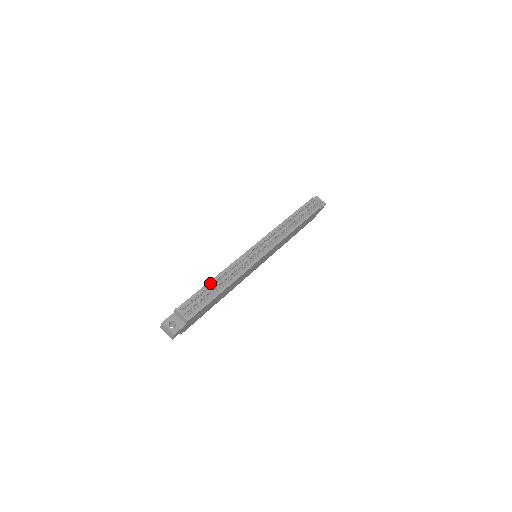
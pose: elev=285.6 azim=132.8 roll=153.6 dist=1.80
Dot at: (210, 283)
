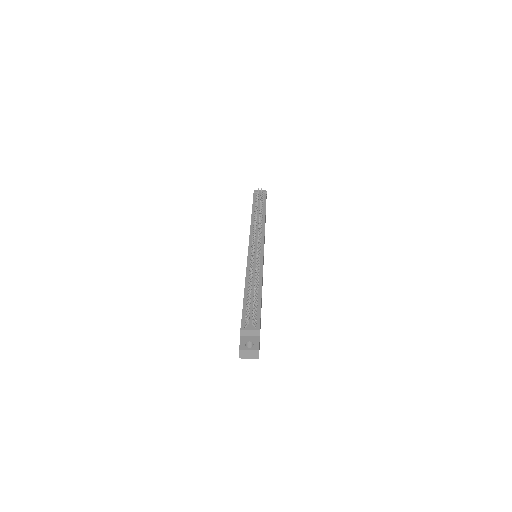
Dot at: (246, 294)
